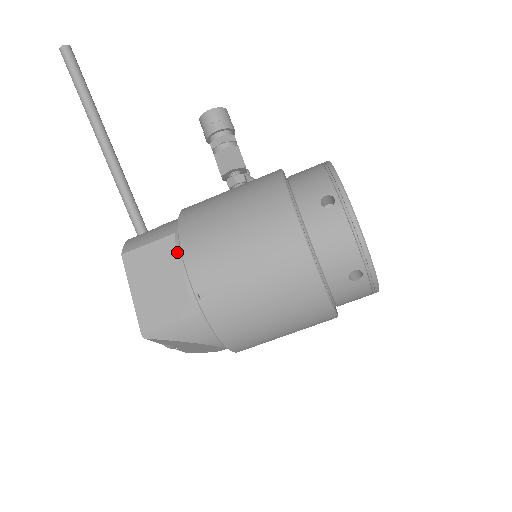
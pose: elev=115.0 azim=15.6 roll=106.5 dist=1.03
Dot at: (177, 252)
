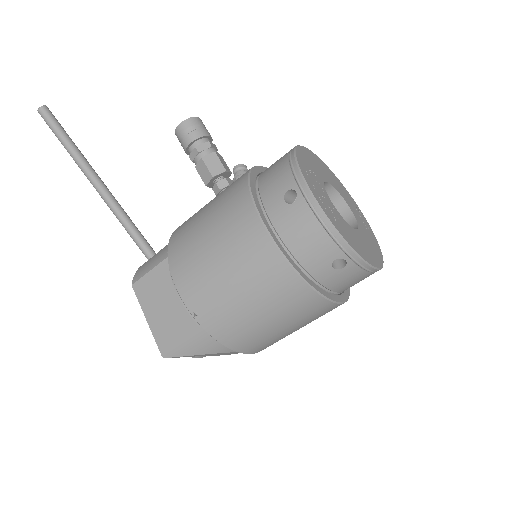
Dot at: occluded
